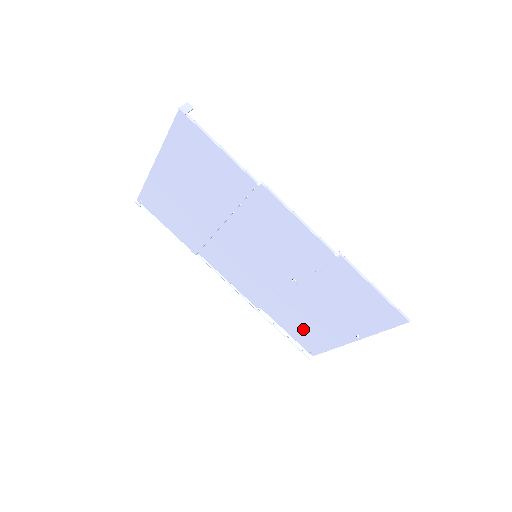
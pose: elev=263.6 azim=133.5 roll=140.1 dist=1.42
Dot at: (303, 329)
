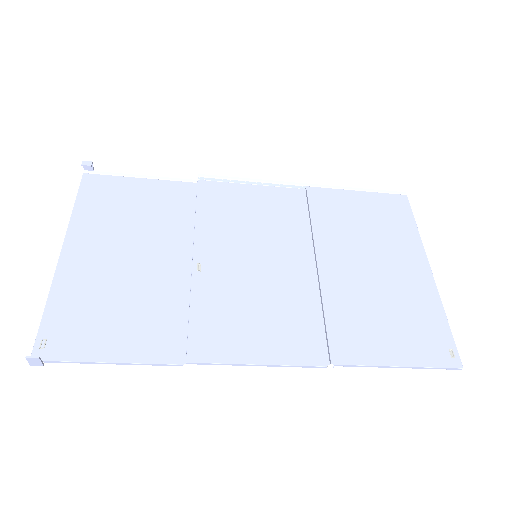
Dot at: (371, 219)
